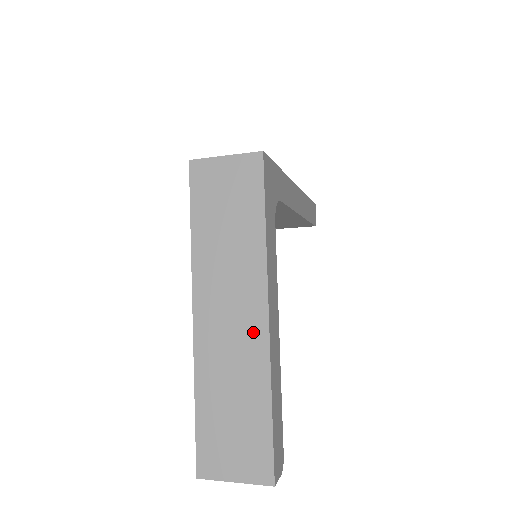
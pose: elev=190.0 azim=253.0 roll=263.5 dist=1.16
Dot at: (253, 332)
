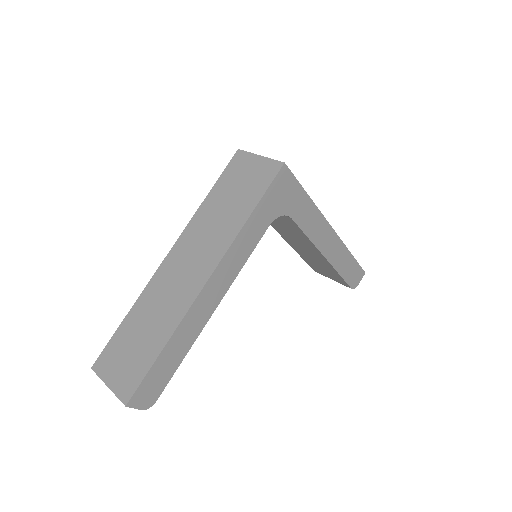
Dot at: (191, 286)
